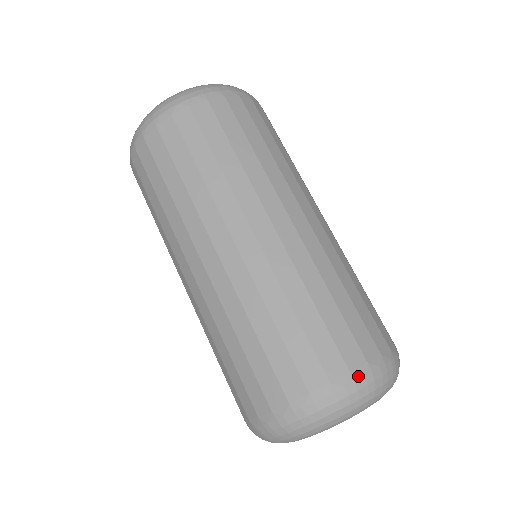
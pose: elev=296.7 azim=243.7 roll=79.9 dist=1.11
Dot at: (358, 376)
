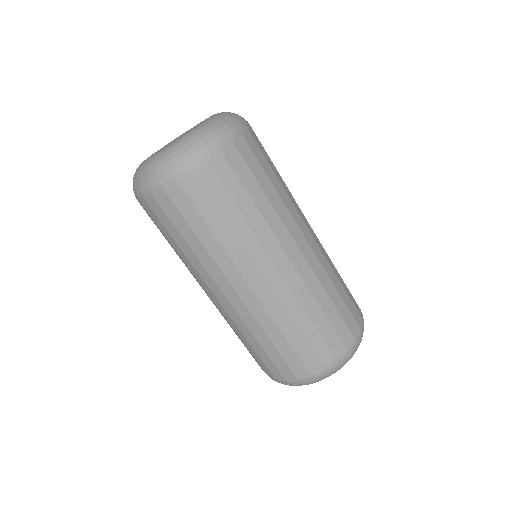
Dot at: (350, 348)
